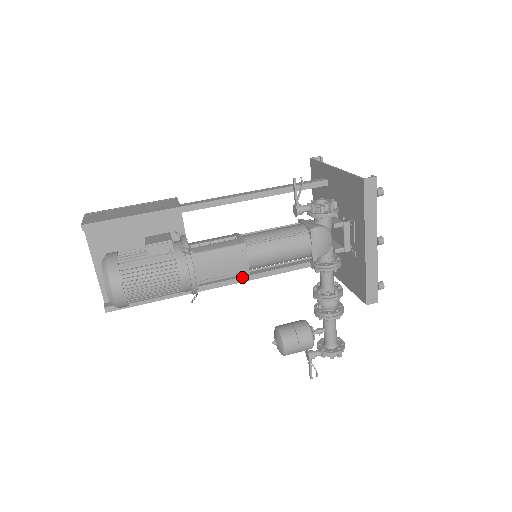
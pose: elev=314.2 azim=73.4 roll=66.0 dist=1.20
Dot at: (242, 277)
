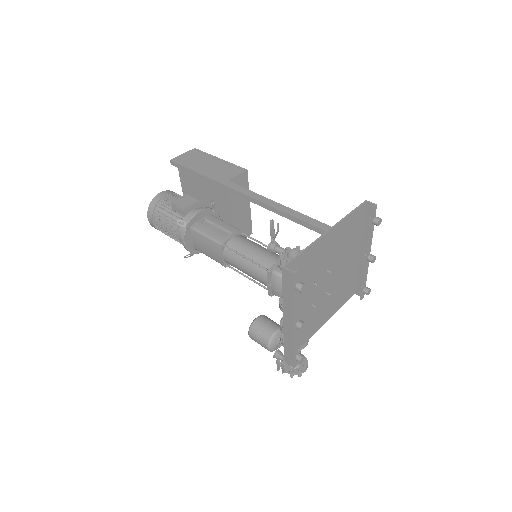
Dot at: occluded
